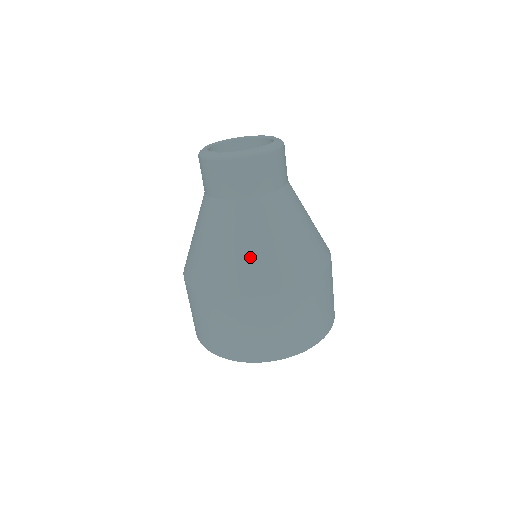
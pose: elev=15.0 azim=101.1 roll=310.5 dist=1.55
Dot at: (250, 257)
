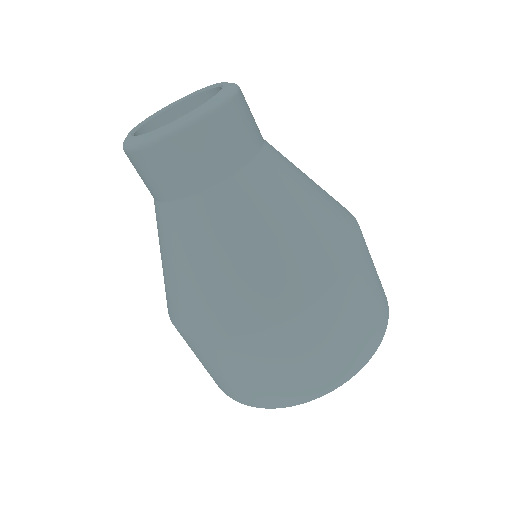
Dot at: (167, 277)
